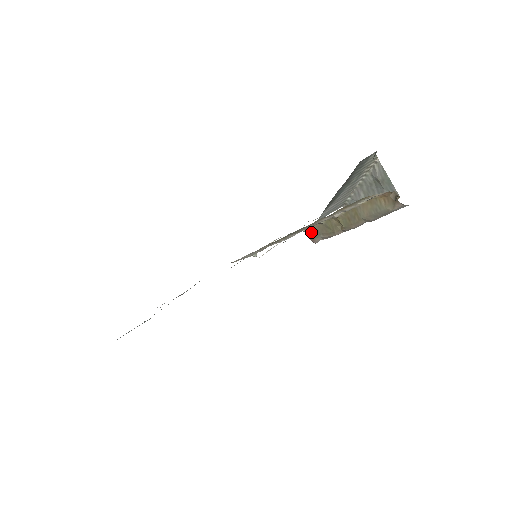
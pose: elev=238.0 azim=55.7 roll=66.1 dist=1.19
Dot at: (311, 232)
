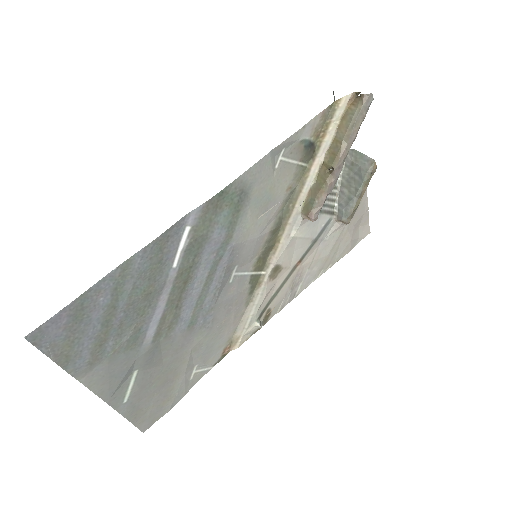
Dot at: (306, 208)
